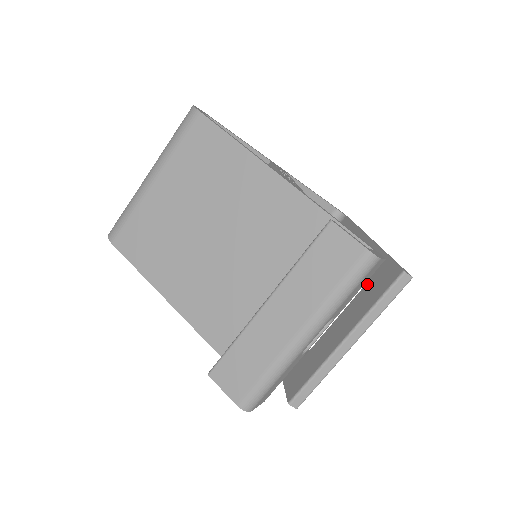
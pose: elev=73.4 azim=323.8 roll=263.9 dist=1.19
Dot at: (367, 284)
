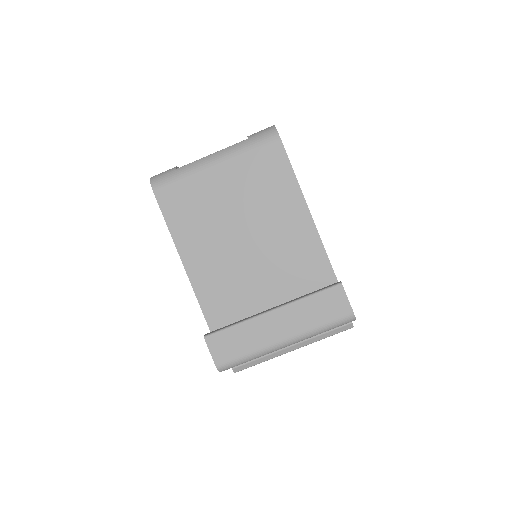
Dot at: occluded
